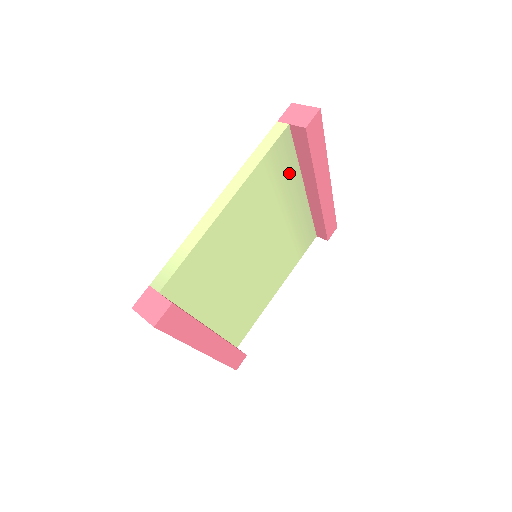
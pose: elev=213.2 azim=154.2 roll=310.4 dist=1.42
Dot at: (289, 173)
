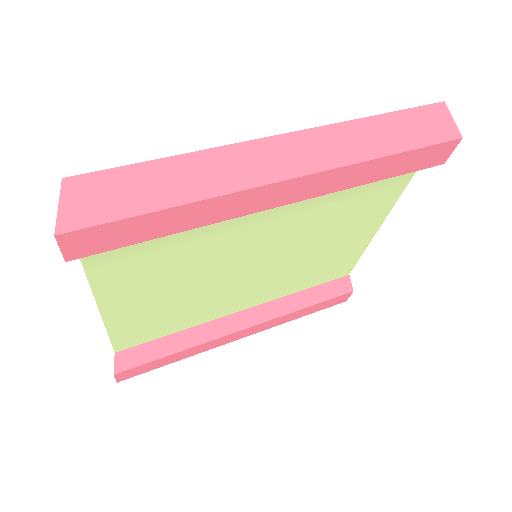
Dot at: occluded
